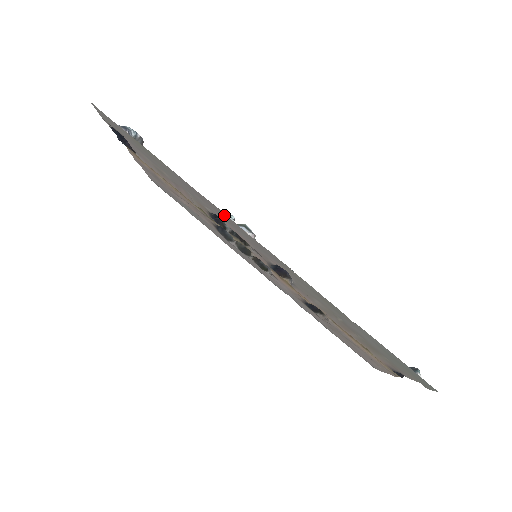
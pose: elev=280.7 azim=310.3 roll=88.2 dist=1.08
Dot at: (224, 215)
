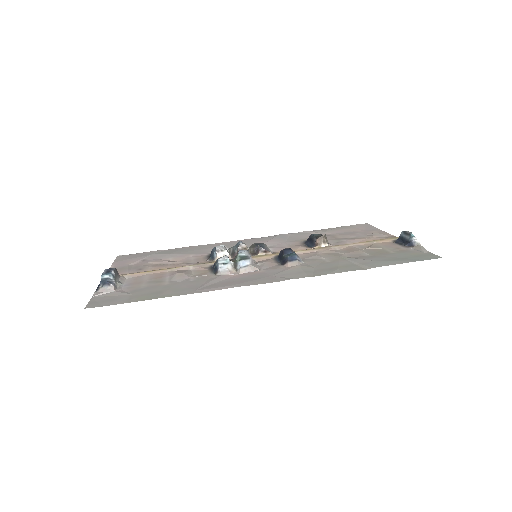
Dot at: (239, 283)
